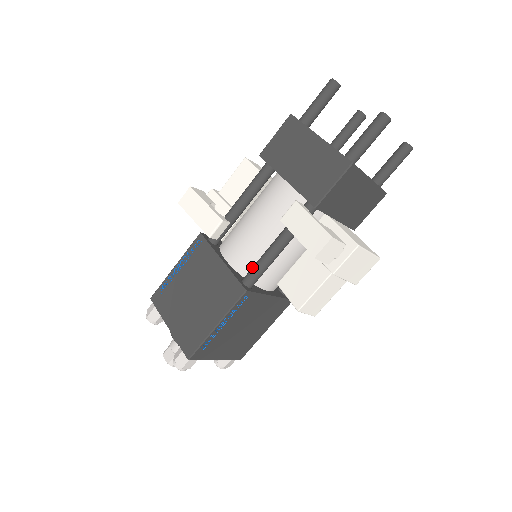
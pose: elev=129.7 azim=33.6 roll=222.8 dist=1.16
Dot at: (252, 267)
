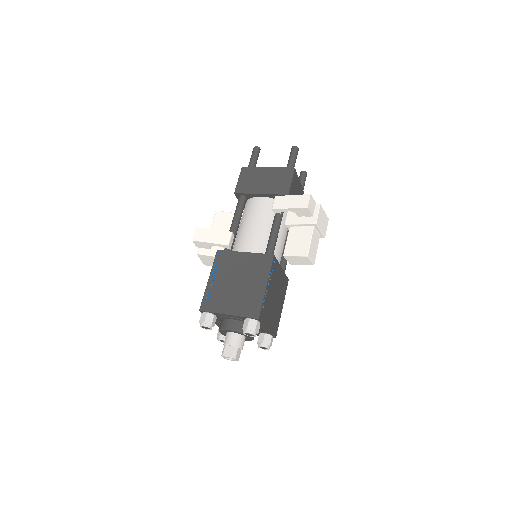
Dot at: (267, 245)
